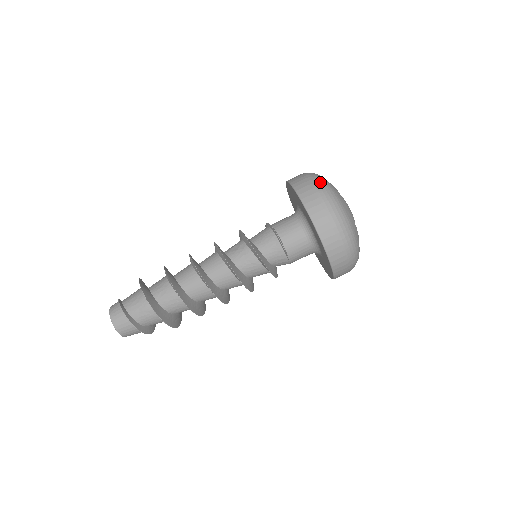
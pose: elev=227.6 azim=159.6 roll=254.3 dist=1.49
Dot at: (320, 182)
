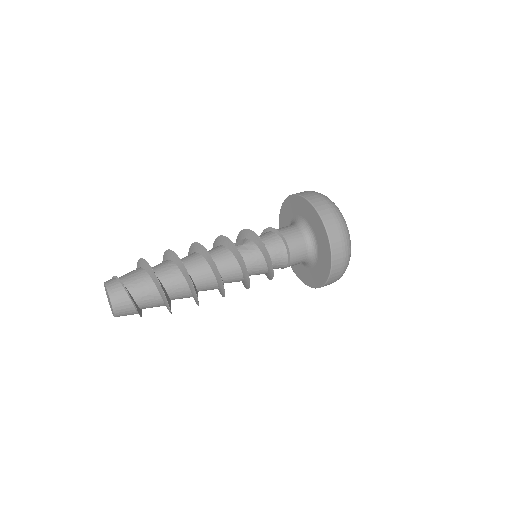
Dot at: (336, 208)
